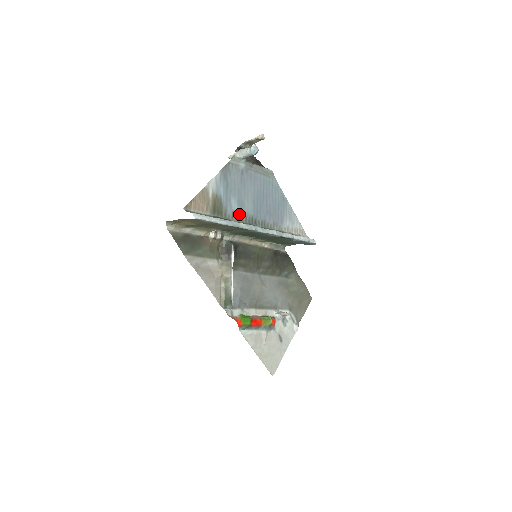
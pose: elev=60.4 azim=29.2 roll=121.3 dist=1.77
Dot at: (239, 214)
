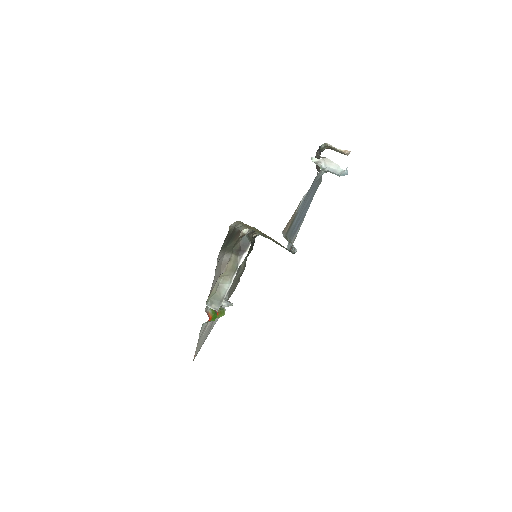
Dot at: (291, 230)
